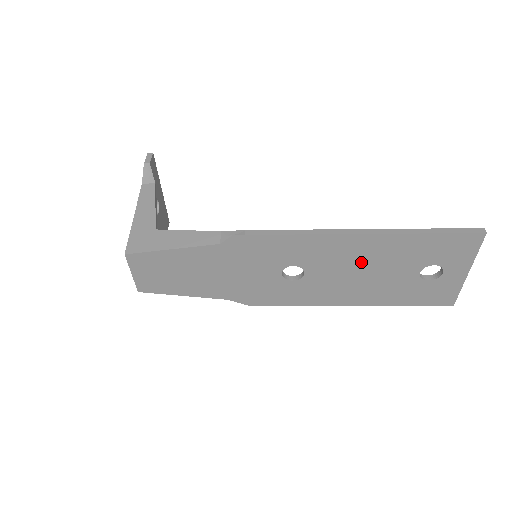
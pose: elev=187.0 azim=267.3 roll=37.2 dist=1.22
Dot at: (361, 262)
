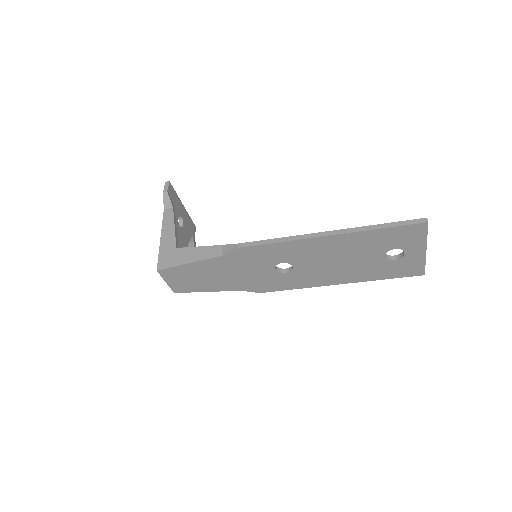
Dot at: (334, 254)
